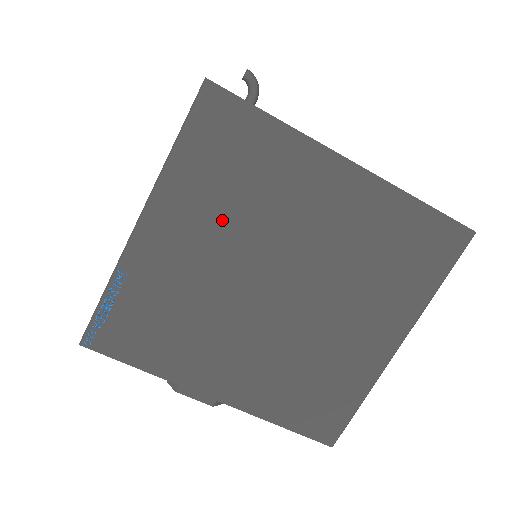
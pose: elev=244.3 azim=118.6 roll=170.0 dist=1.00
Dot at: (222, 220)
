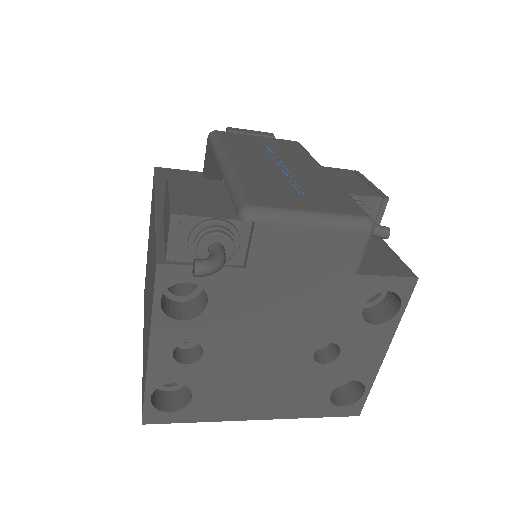
Dot at: occluded
